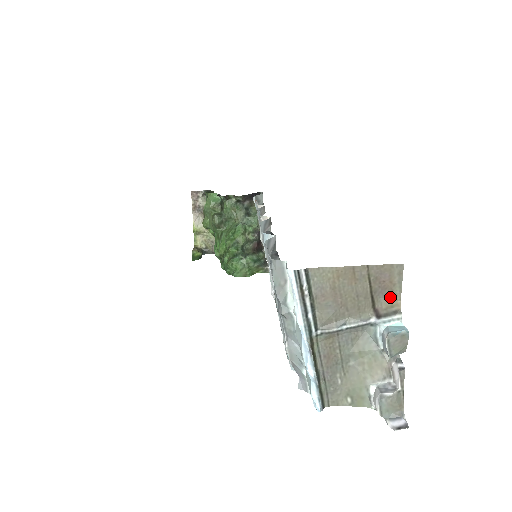
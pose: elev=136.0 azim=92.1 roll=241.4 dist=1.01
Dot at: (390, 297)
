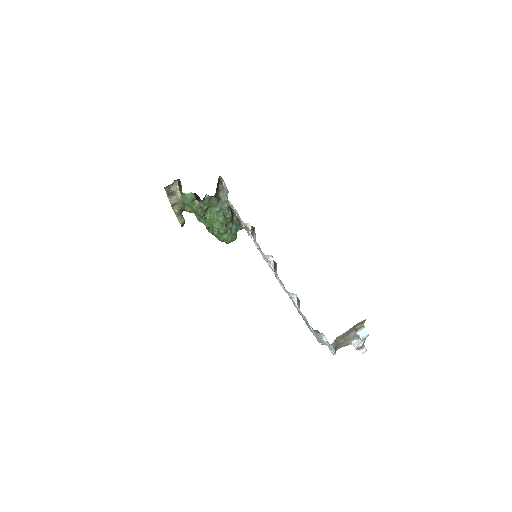
Dot at: (360, 324)
